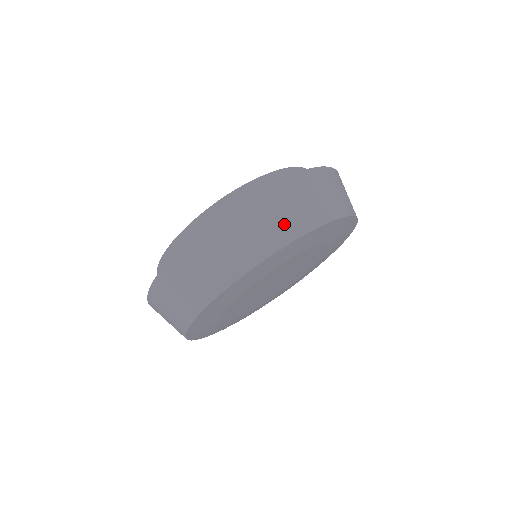
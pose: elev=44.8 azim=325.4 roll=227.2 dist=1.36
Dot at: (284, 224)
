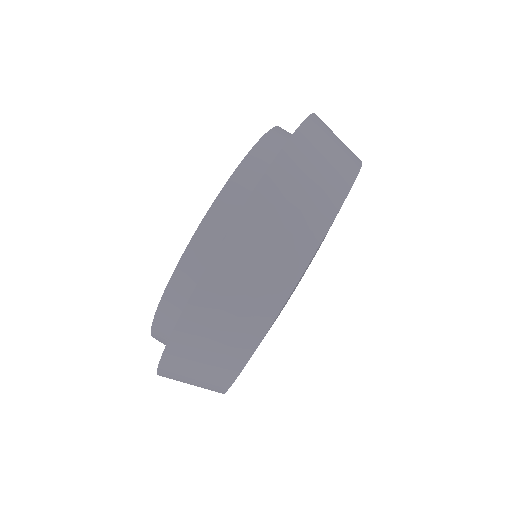
Dot at: (292, 241)
